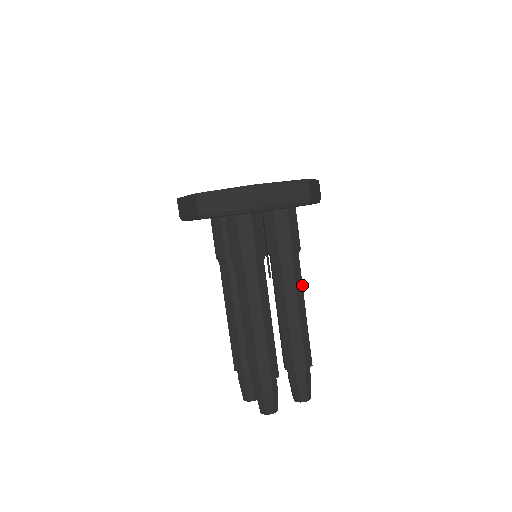
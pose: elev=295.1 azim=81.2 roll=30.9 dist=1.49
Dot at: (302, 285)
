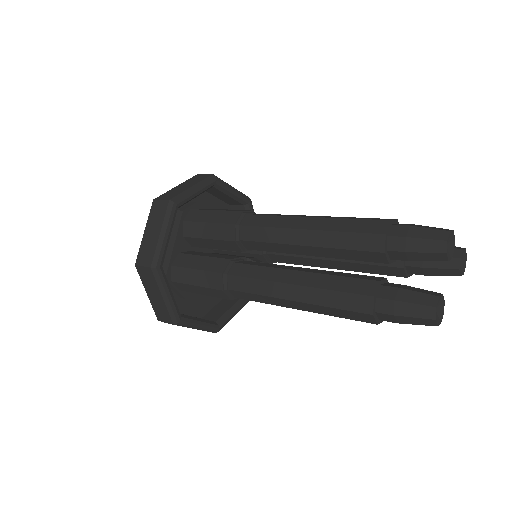
Dot at: occluded
